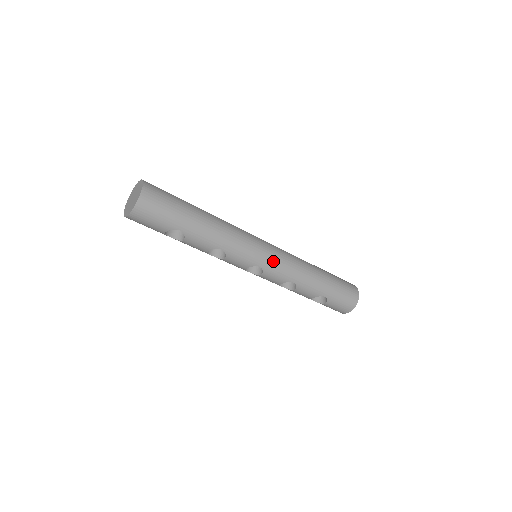
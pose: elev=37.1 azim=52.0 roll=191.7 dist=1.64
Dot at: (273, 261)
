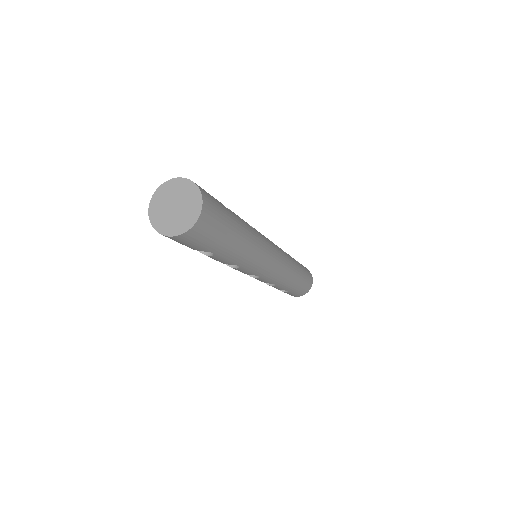
Dot at: (274, 271)
